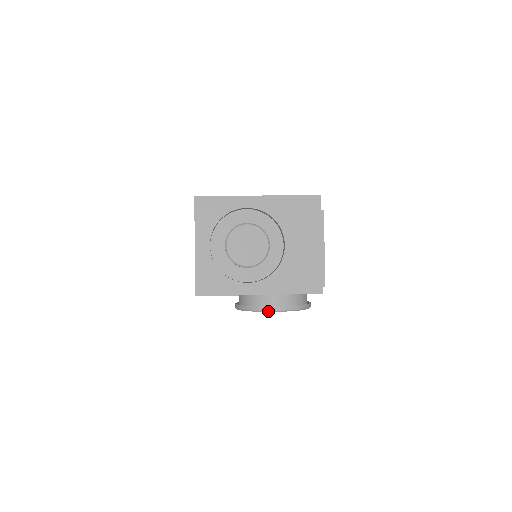
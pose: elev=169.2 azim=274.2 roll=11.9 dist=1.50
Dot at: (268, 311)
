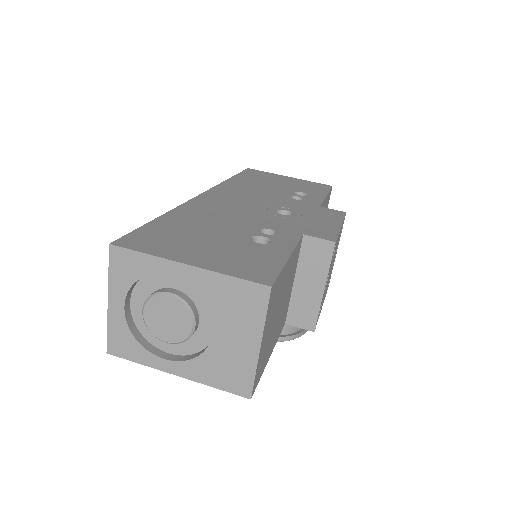
Dot at: occluded
